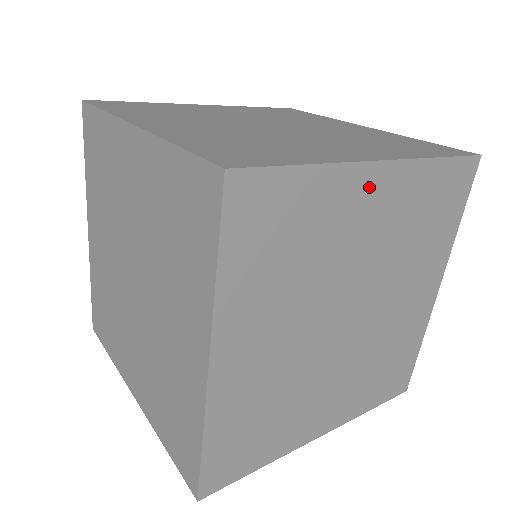
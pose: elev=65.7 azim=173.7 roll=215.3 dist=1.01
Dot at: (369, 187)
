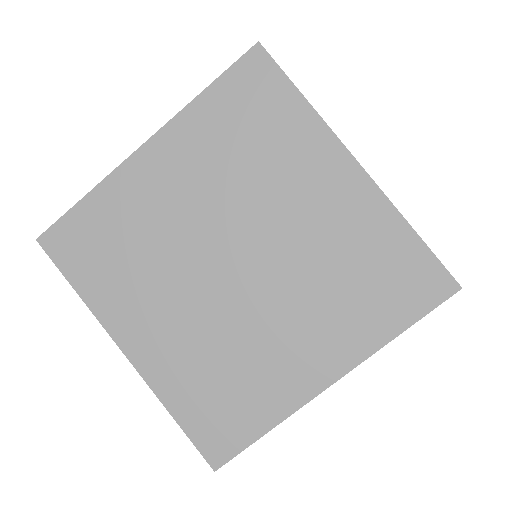
Dot at: occluded
